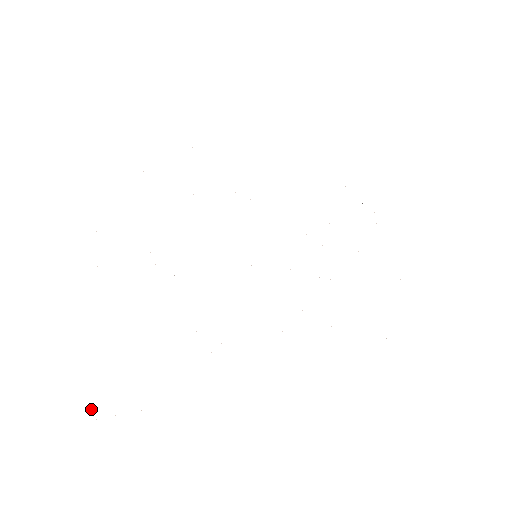
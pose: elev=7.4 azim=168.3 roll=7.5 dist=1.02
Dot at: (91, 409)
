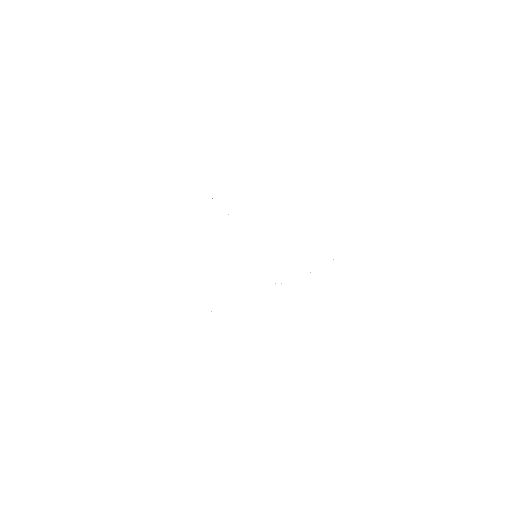
Dot at: occluded
